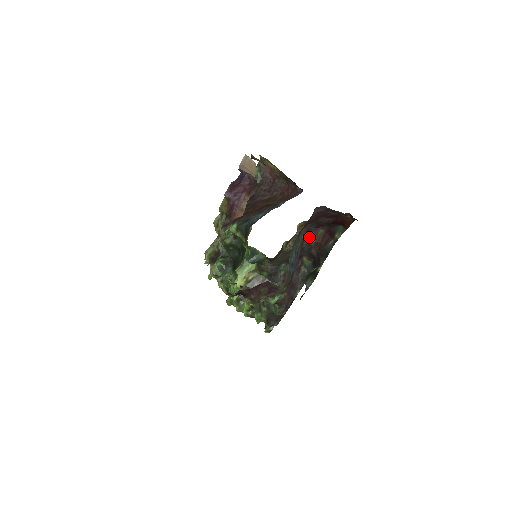
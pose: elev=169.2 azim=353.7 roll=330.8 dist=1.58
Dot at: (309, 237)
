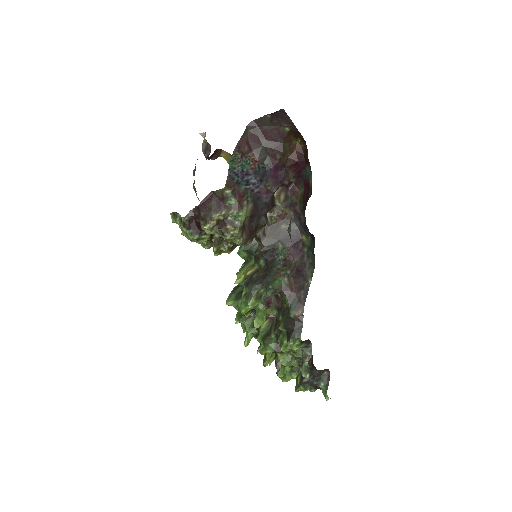
Dot at: (291, 203)
